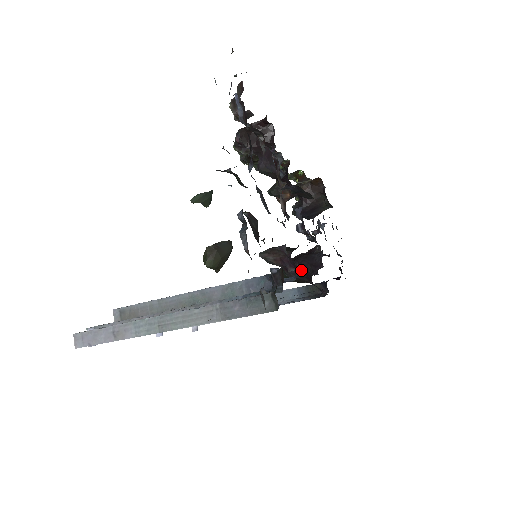
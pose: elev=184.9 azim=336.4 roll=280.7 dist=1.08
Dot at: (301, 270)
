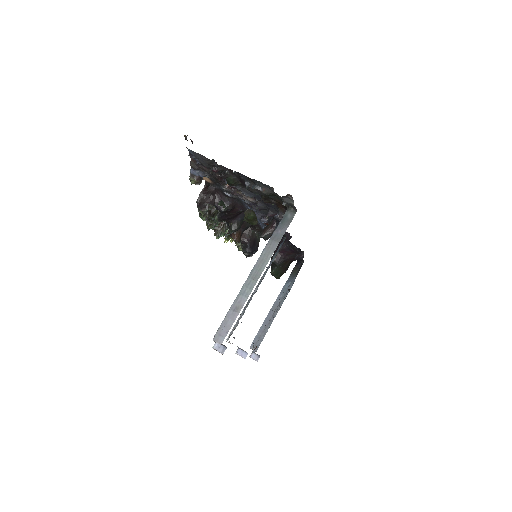
Dot at: (281, 253)
